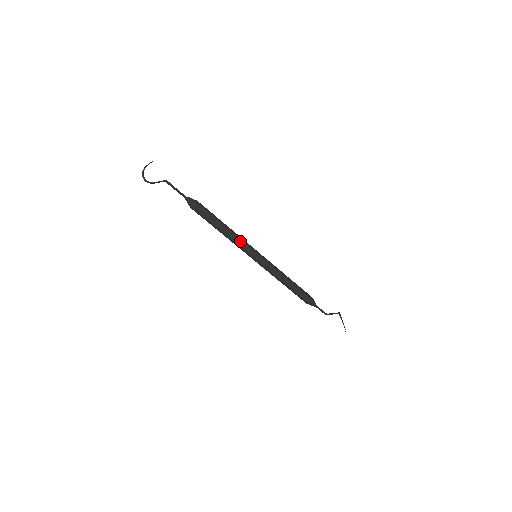
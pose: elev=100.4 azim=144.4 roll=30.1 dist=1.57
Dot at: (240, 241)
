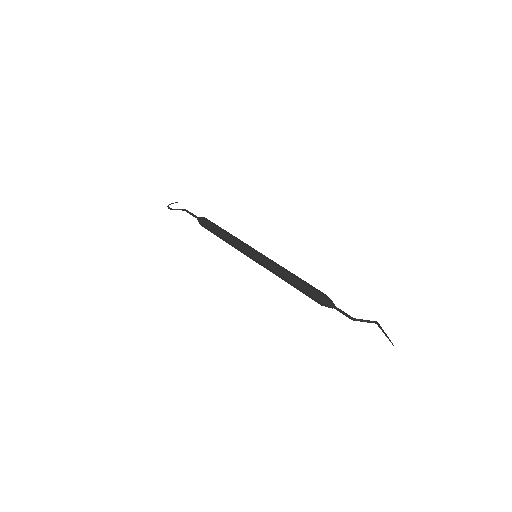
Dot at: (239, 240)
